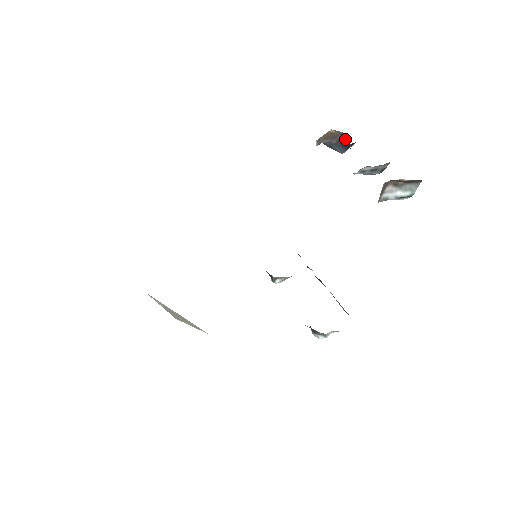
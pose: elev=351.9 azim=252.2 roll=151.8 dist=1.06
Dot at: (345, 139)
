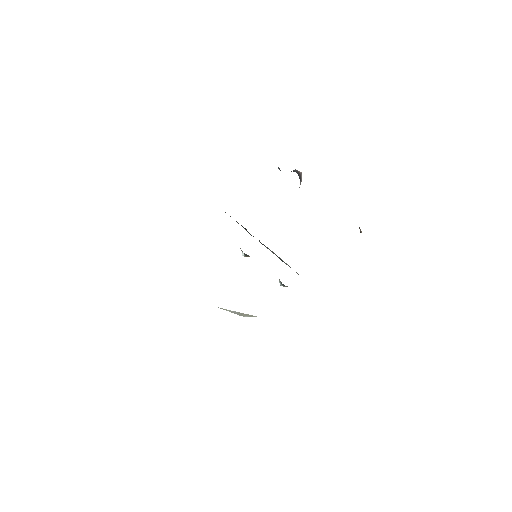
Dot at: (299, 173)
